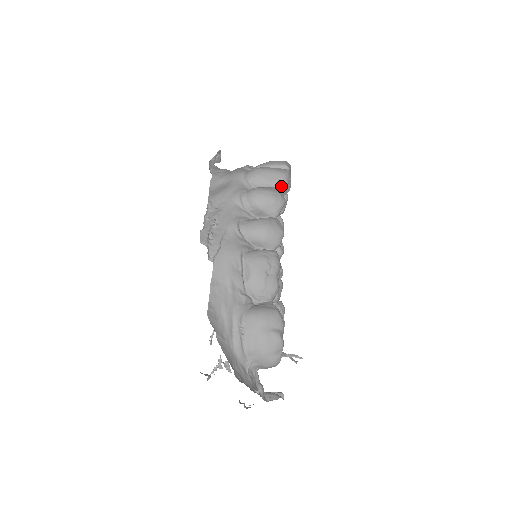
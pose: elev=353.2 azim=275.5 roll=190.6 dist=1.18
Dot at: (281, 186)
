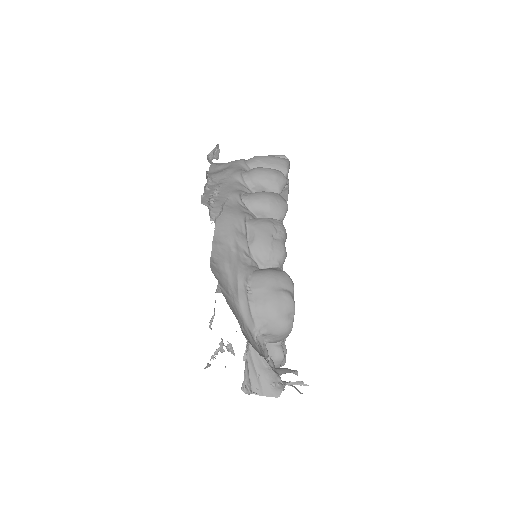
Dot at: (282, 170)
